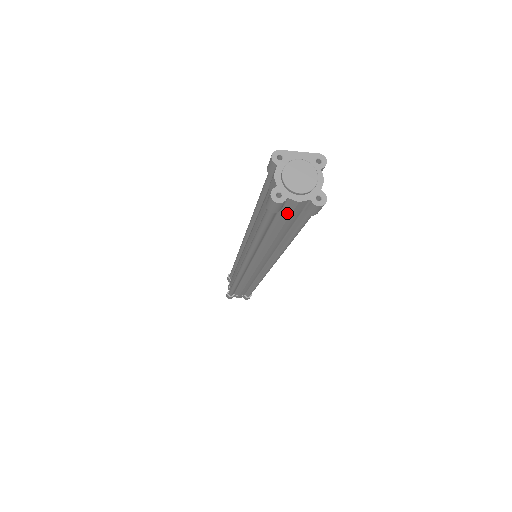
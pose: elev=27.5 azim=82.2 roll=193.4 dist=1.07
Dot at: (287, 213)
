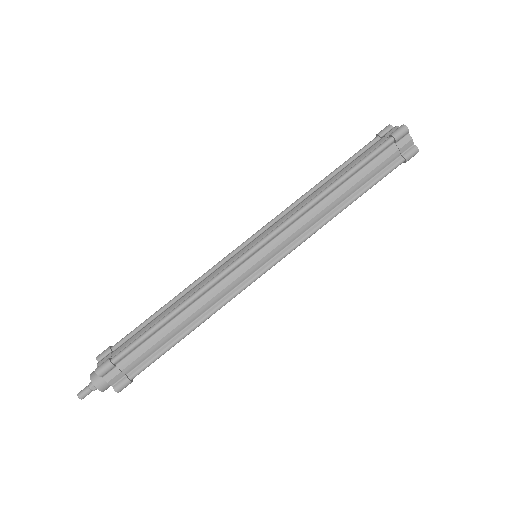
Dot at: (392, 152)
